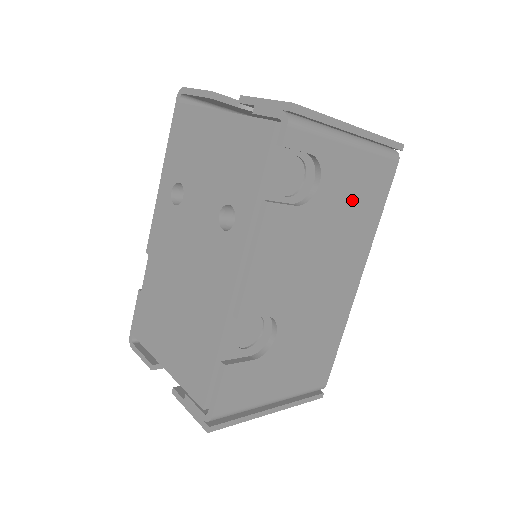
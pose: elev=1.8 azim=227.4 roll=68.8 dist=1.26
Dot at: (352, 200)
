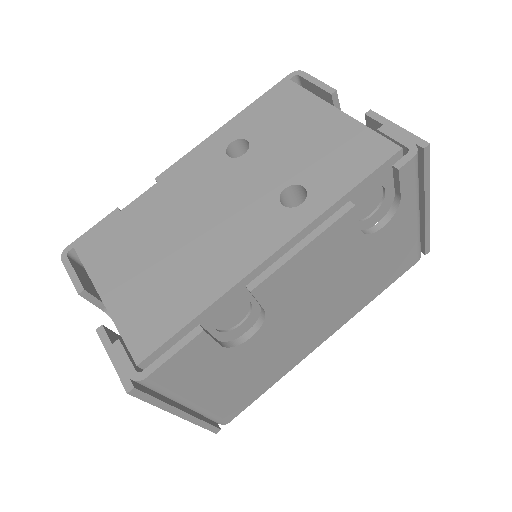
Dot at: (381, 263)
